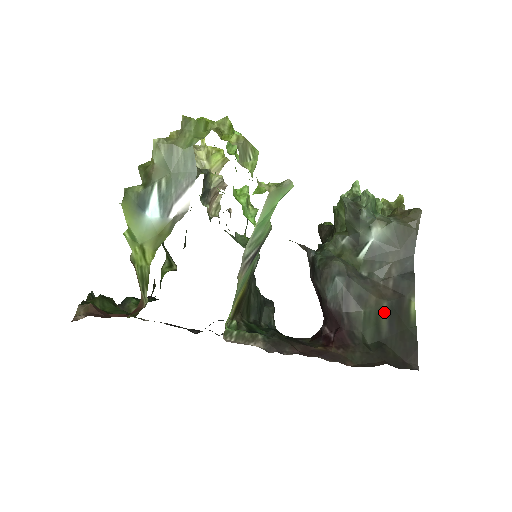
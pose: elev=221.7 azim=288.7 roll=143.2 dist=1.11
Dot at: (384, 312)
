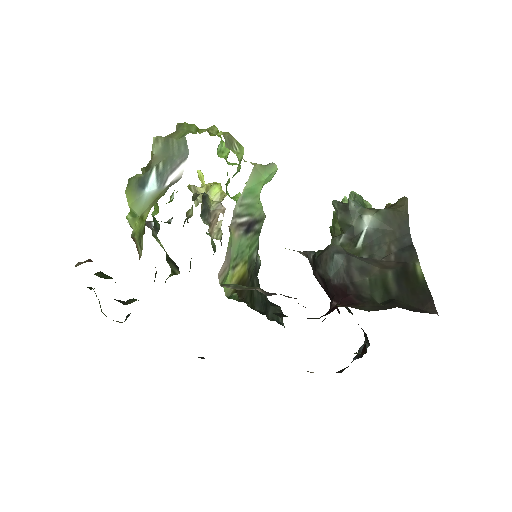
Dot at: (390, 278)
